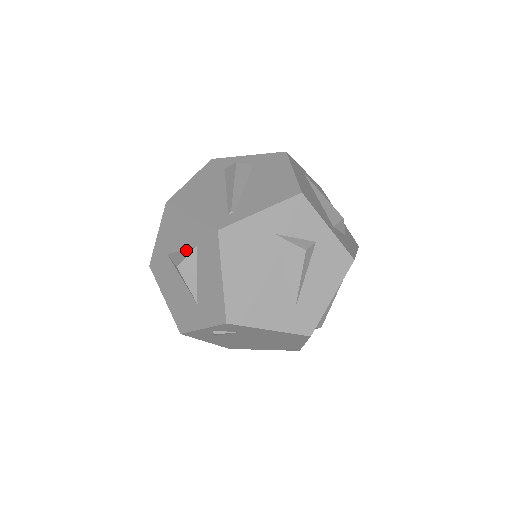
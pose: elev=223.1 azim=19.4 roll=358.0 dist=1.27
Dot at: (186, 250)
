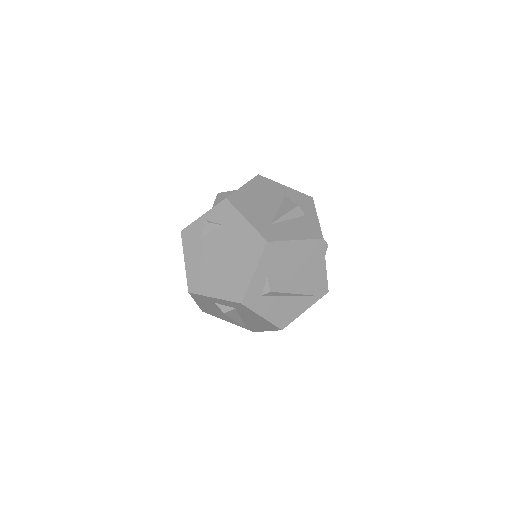
Dot at: occluded
